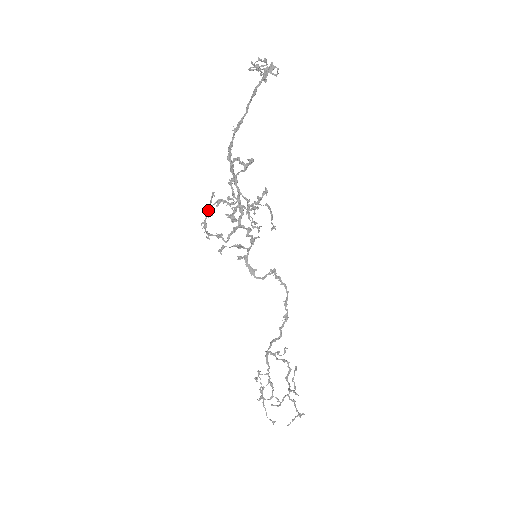
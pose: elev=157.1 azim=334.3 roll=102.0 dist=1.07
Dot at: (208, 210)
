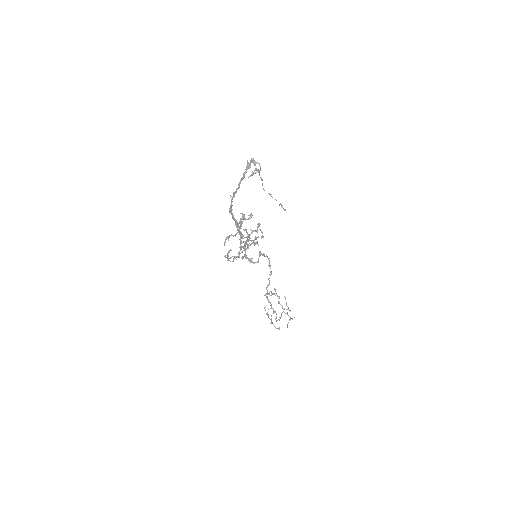
Dot at: (224, 245)
